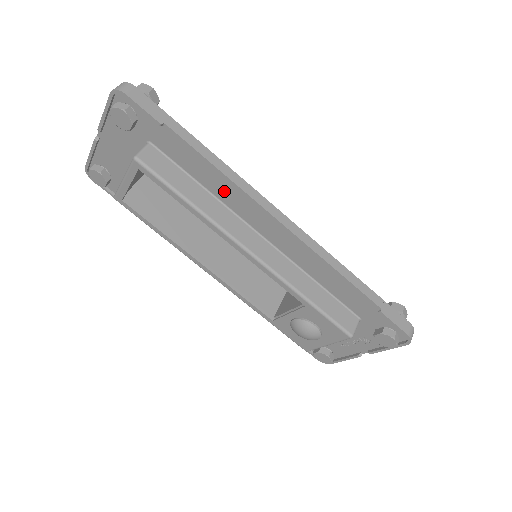
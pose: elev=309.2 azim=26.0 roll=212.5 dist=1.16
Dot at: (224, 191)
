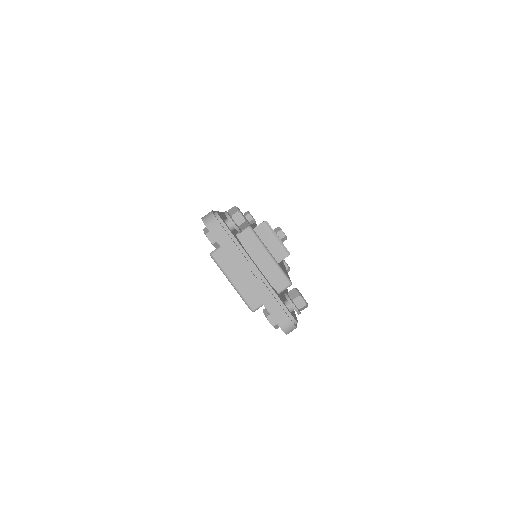
Dot at: occluded
